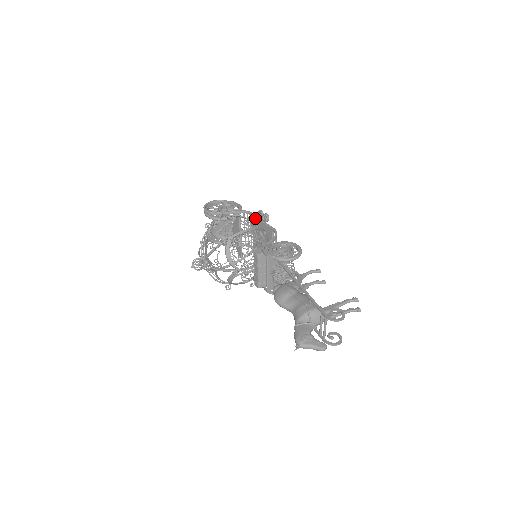
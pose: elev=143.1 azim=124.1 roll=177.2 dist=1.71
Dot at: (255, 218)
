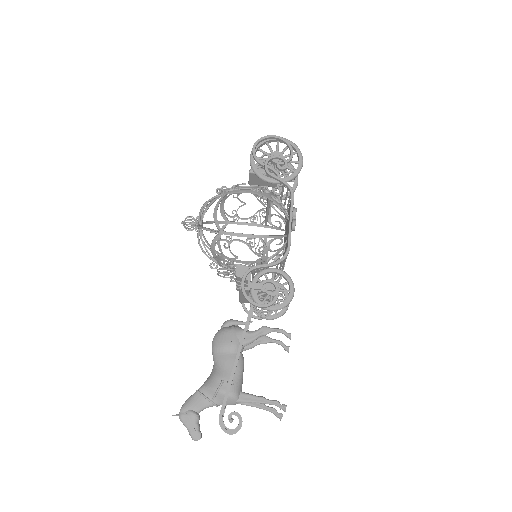
Dot at: (290, 208)
